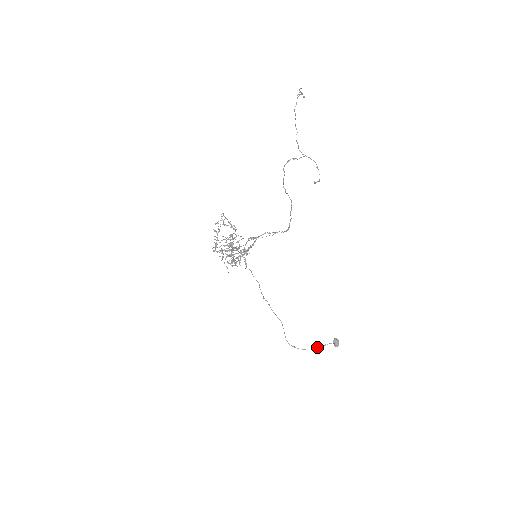
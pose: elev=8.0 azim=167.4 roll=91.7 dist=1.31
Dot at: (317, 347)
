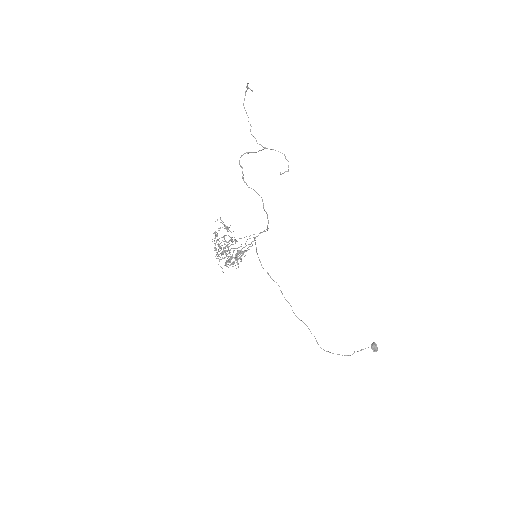
Dot at: occluded
